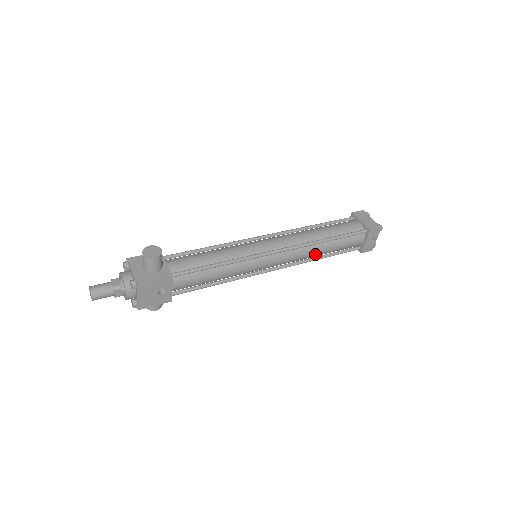
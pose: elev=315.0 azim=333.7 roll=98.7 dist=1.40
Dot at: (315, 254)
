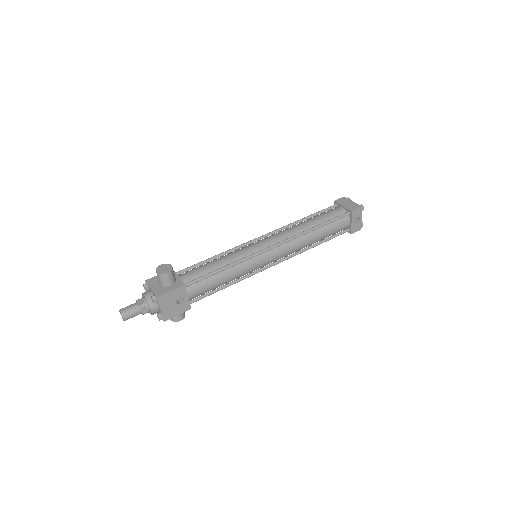
Dot at: (308, 243)
